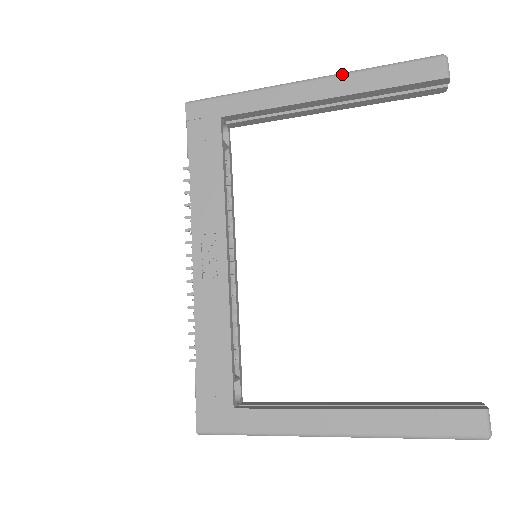
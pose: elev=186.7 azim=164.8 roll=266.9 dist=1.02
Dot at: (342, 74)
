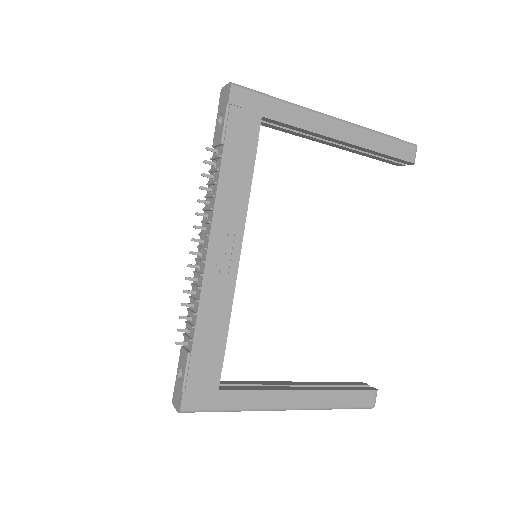
Dot at: (359, 127)
